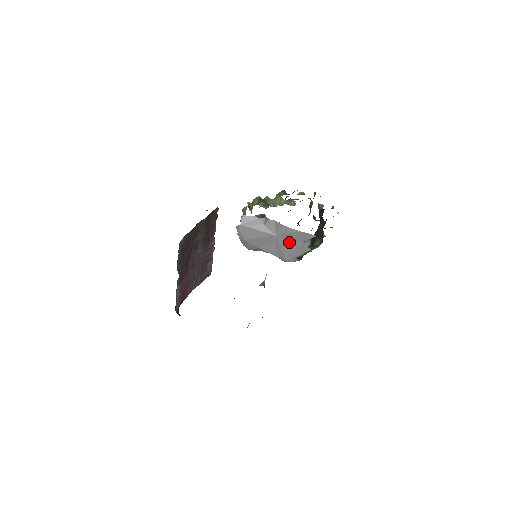
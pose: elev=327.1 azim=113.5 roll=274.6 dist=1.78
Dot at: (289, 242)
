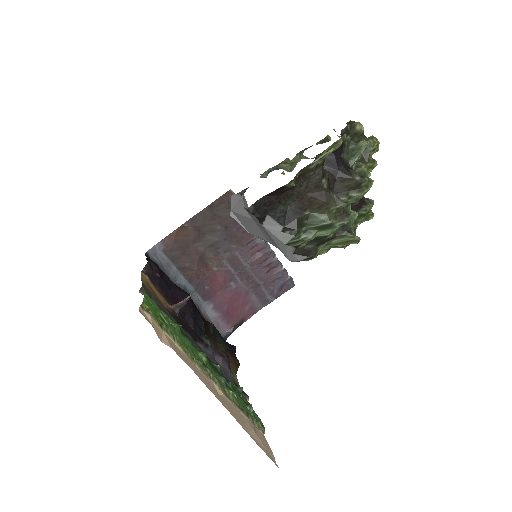
Dot at: (262, 227)
